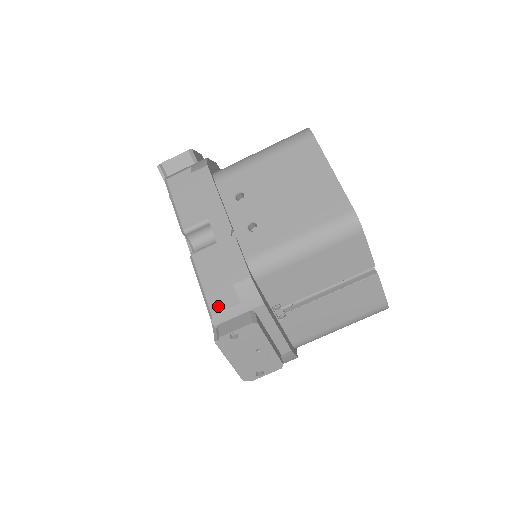
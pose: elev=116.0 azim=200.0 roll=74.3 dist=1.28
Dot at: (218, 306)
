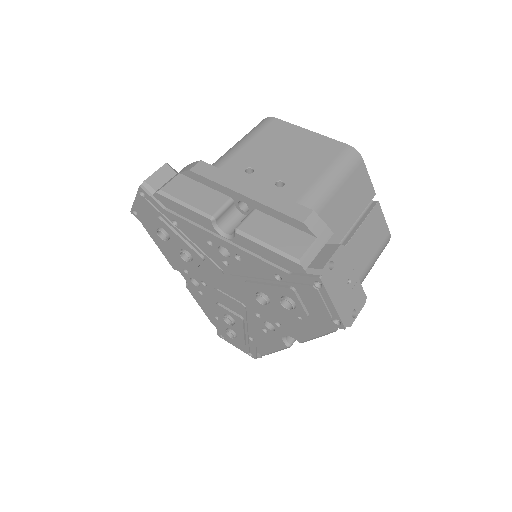
Dot at: (298, 250)
